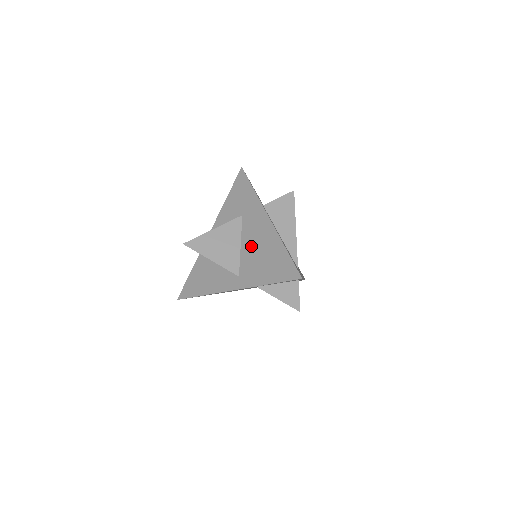
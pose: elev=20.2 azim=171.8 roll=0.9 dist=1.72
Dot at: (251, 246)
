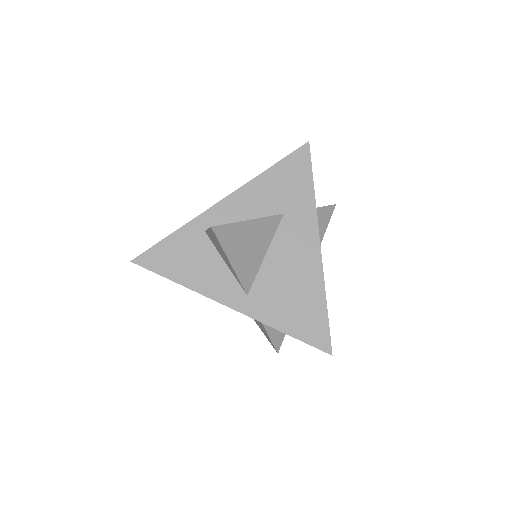
Dot at: (281, 267)
